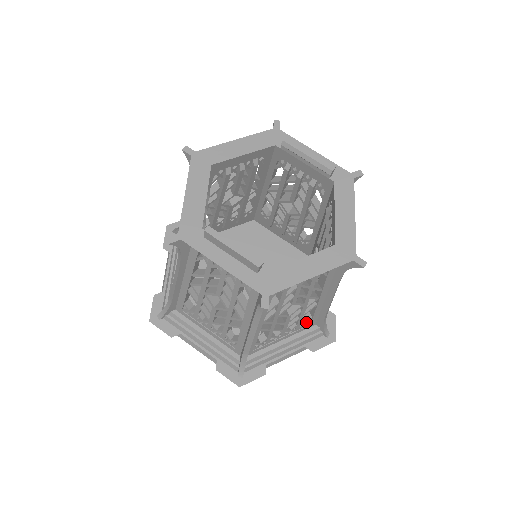
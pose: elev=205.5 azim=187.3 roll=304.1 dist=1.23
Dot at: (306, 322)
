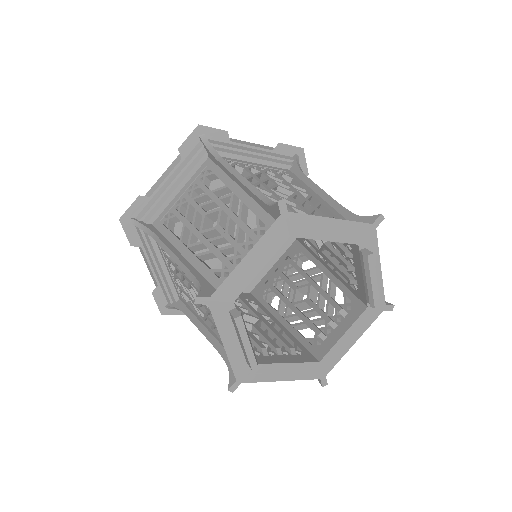
Dot at: occluded
